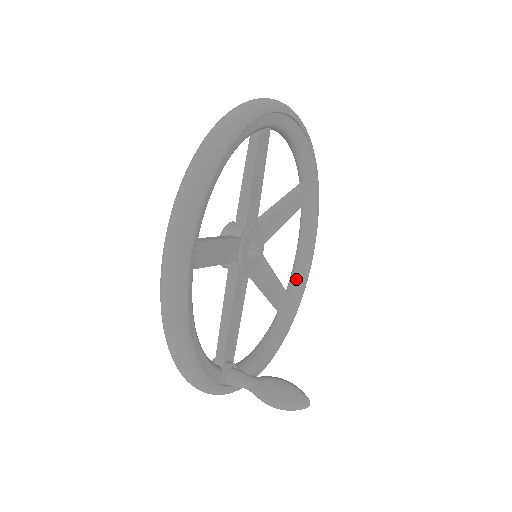
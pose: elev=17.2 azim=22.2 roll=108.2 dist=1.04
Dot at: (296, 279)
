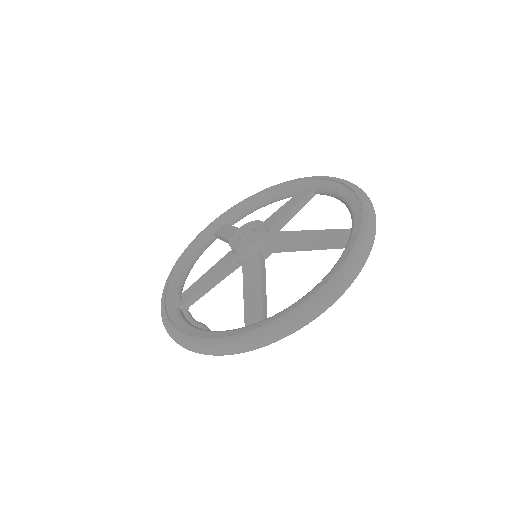
Dot at: (242, 217)
